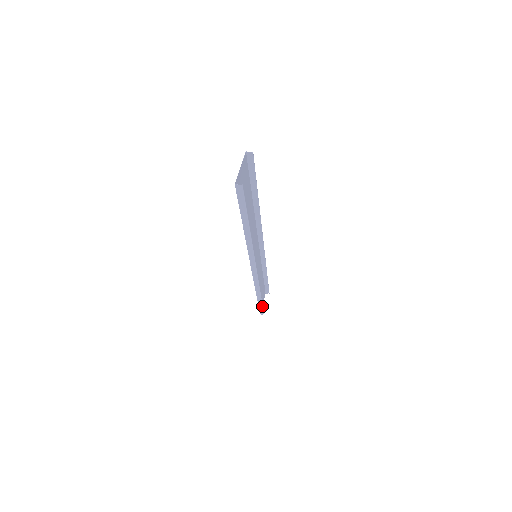
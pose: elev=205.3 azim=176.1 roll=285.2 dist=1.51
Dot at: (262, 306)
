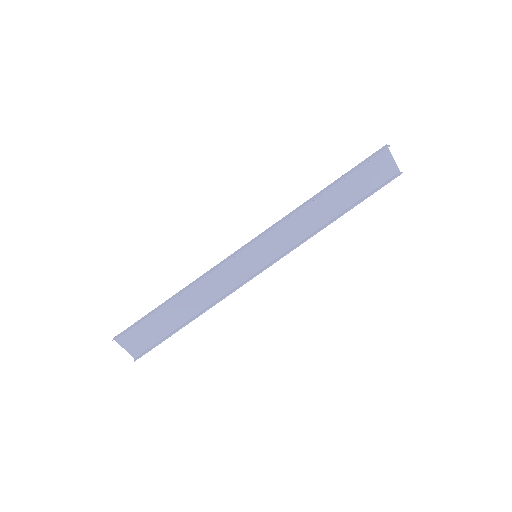
Dot at: (144, 319)
